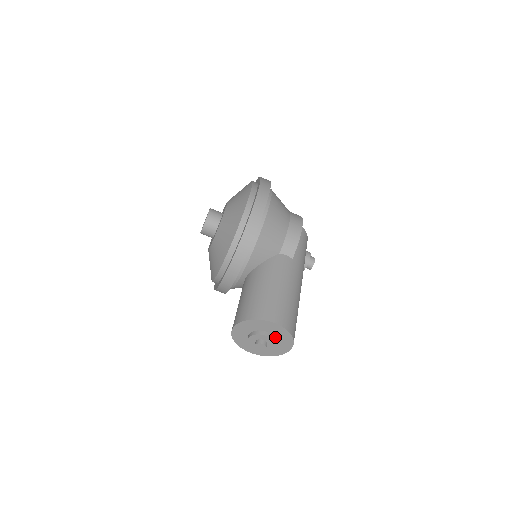
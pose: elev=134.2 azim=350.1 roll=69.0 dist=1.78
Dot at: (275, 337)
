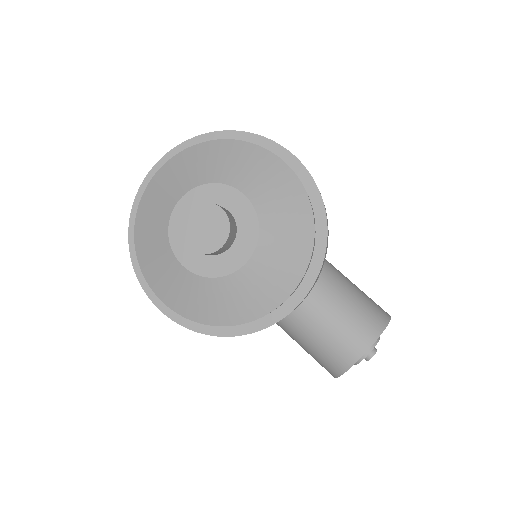
Dot at: occluded
